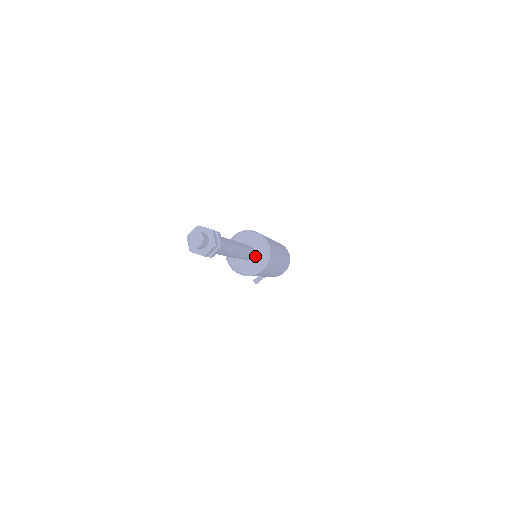
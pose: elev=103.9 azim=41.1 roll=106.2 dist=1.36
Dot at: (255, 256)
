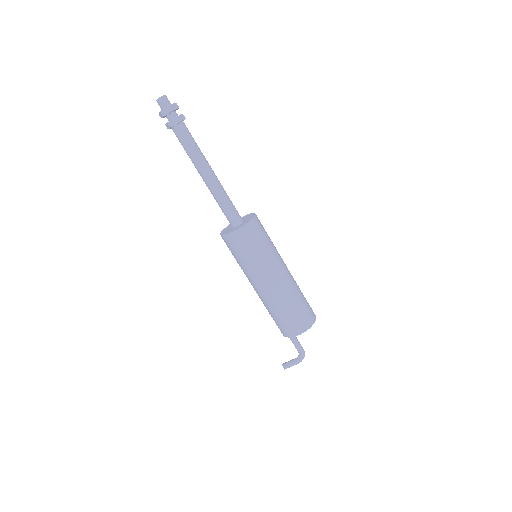
Dot at: (240, 225)
